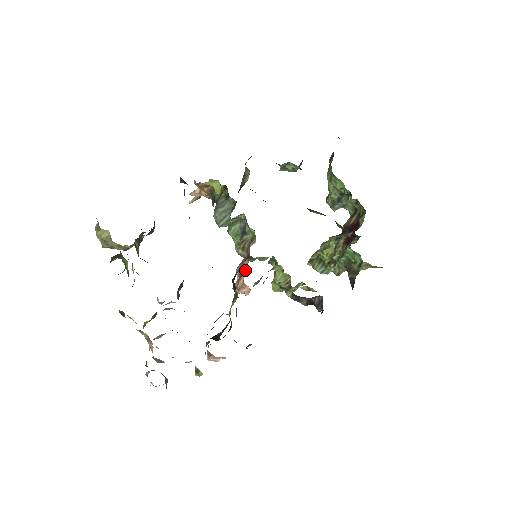
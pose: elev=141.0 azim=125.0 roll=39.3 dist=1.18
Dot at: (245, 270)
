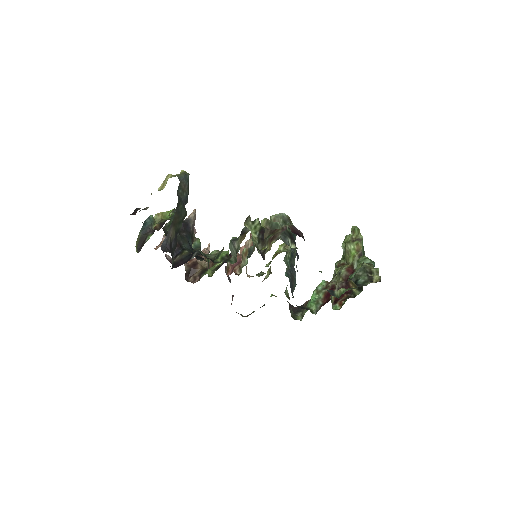
Dot at: occluded
